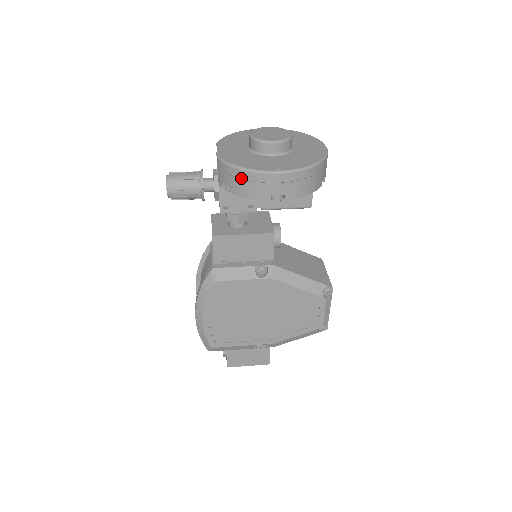
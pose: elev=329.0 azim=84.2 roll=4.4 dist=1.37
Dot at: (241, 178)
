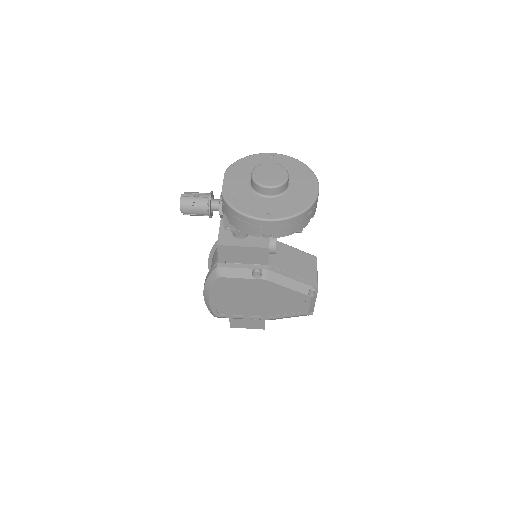
Dot at: (238, 218)
